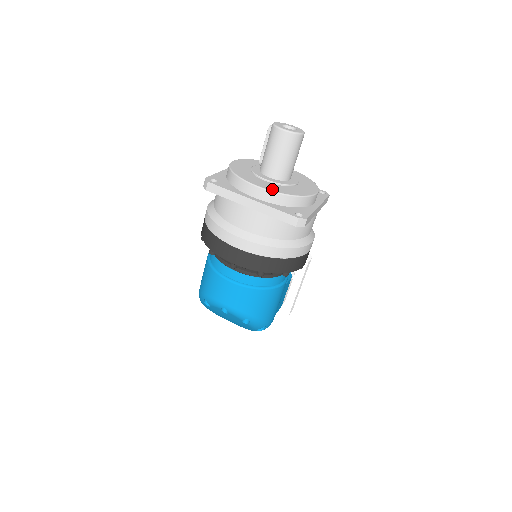
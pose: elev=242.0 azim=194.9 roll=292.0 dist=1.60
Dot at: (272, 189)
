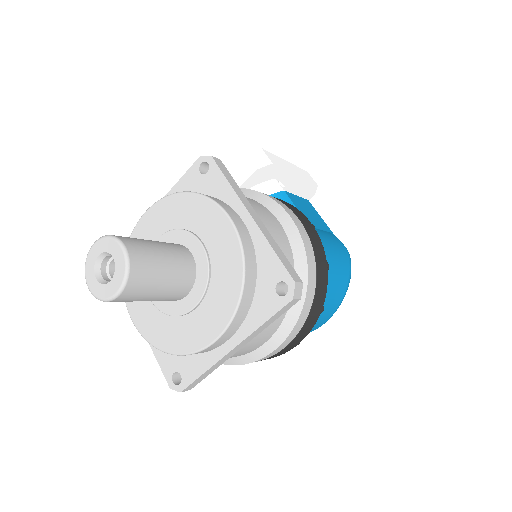
Dot at: (223, 320)
